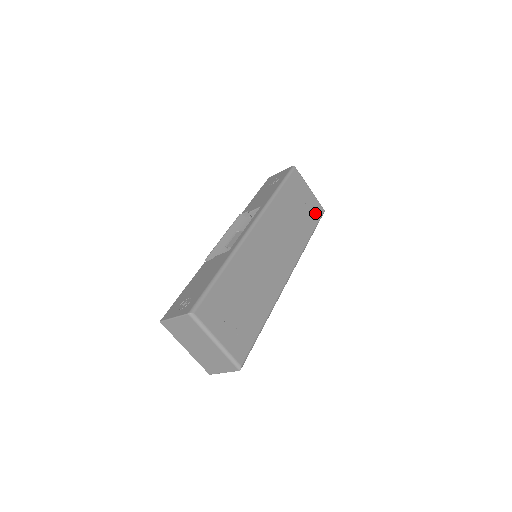
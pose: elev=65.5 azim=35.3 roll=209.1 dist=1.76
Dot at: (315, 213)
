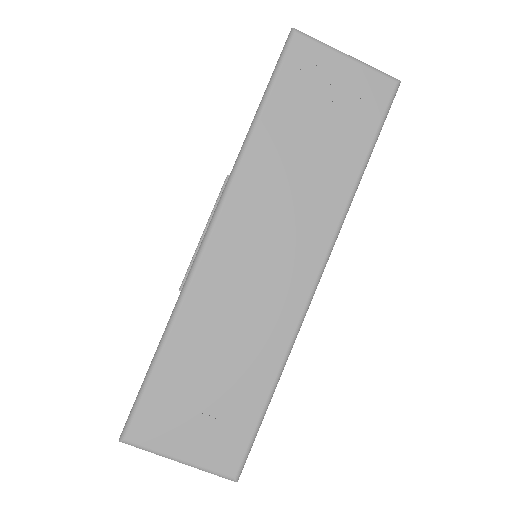
Dot at: (369, 106)
